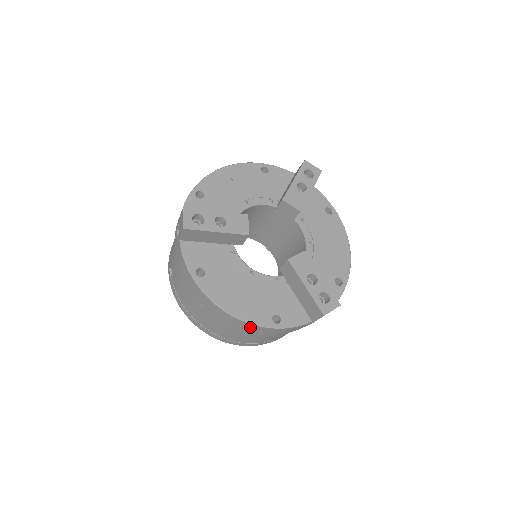
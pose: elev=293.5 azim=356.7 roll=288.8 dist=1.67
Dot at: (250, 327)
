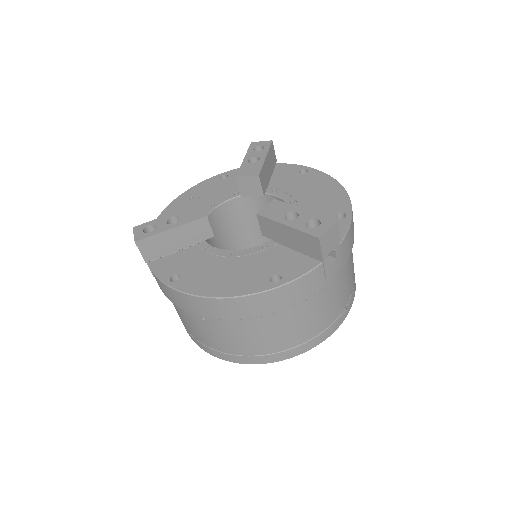
Dot at: (252, 304)
